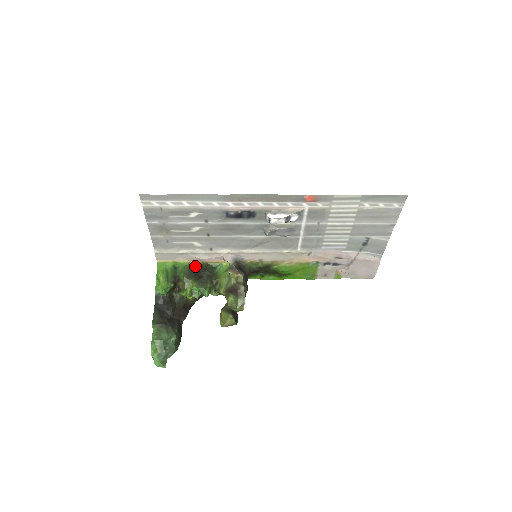
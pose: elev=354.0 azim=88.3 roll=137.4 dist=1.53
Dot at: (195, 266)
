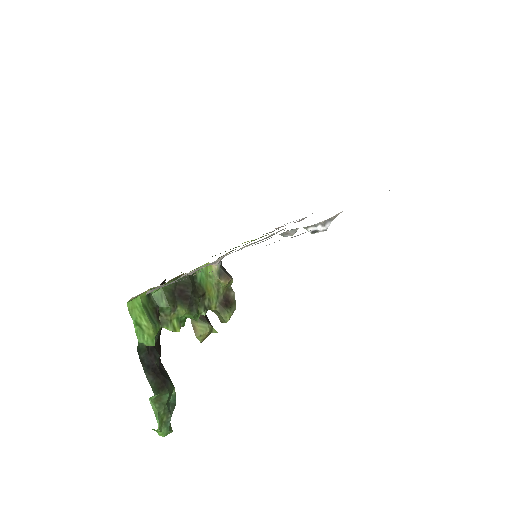
Dot at: (174, 283)
